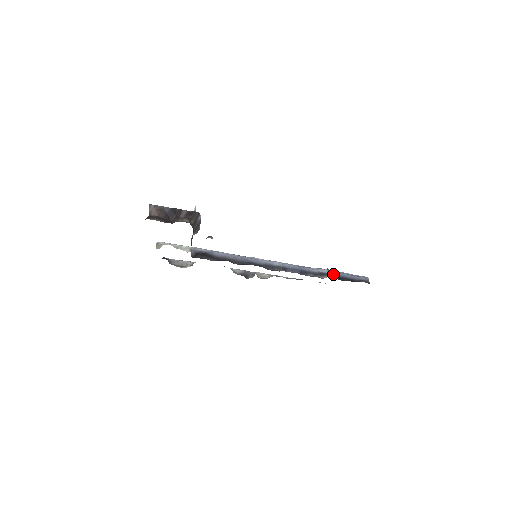
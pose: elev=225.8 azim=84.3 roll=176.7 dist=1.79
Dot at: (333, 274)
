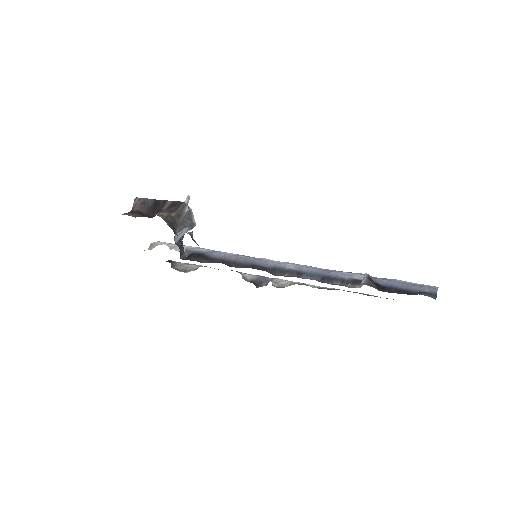
Dot at: (370, 282)
